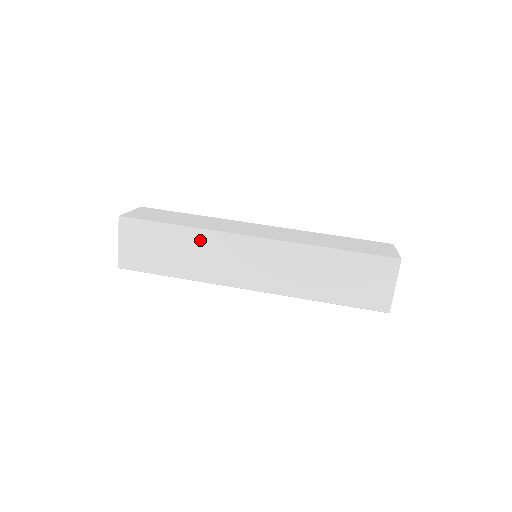
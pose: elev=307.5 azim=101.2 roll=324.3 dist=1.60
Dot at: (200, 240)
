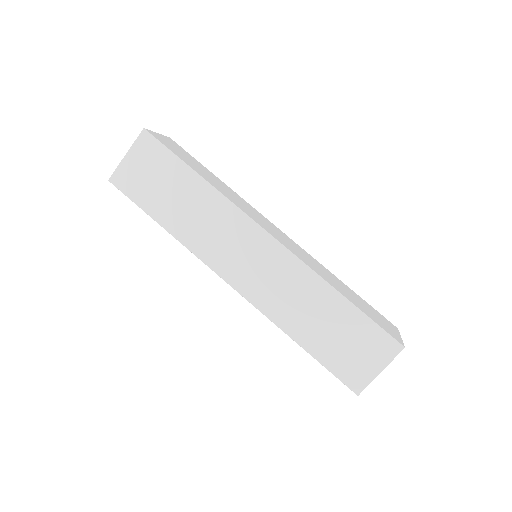
Dot at: (212, 203)
